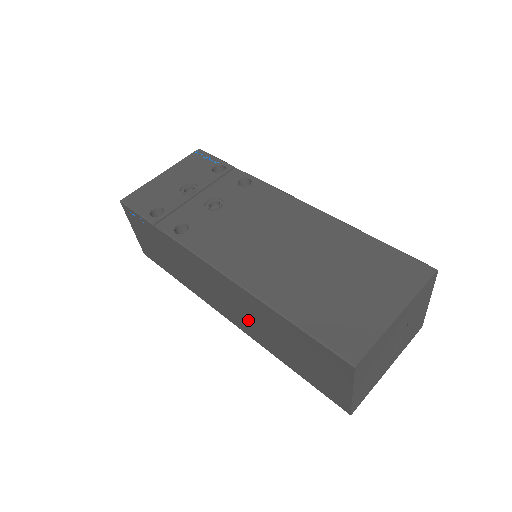
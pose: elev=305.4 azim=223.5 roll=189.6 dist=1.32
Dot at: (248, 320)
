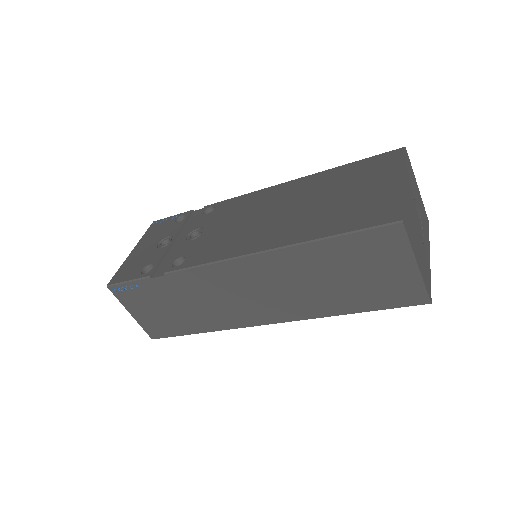
Dot at: (285, 296)
